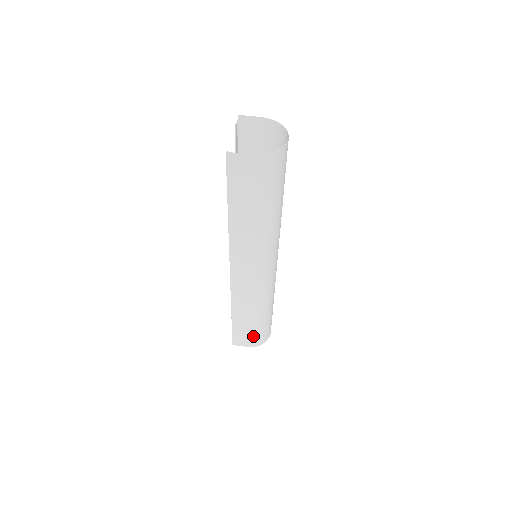
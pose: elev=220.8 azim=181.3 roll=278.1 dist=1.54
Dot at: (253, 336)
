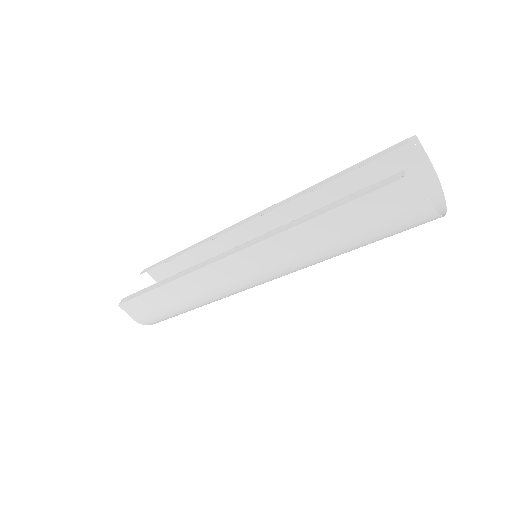
Dot at: (154, 315)
